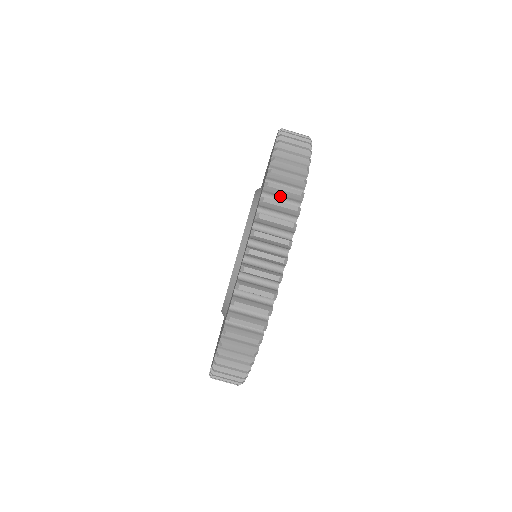
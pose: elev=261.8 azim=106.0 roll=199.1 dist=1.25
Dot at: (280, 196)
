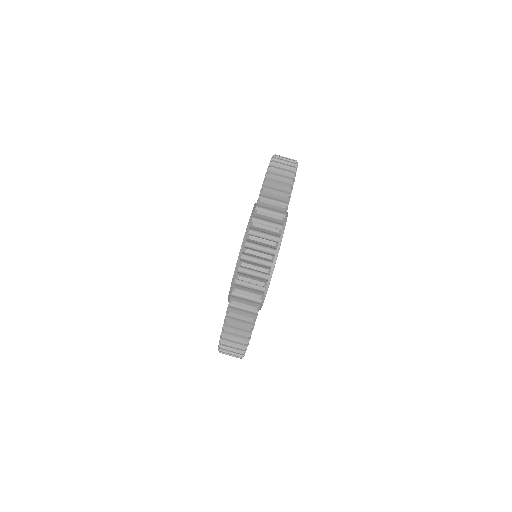
Dot at: (260, 244)
